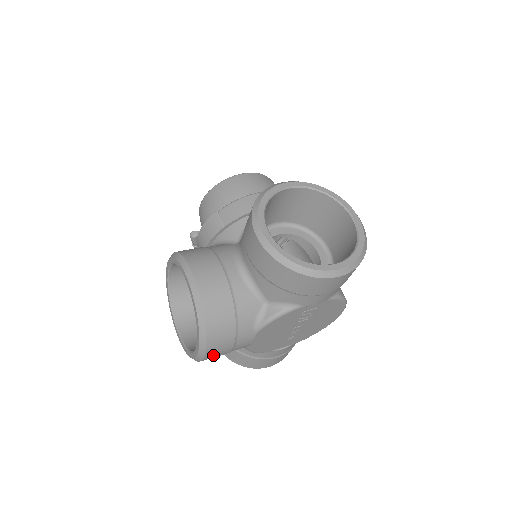
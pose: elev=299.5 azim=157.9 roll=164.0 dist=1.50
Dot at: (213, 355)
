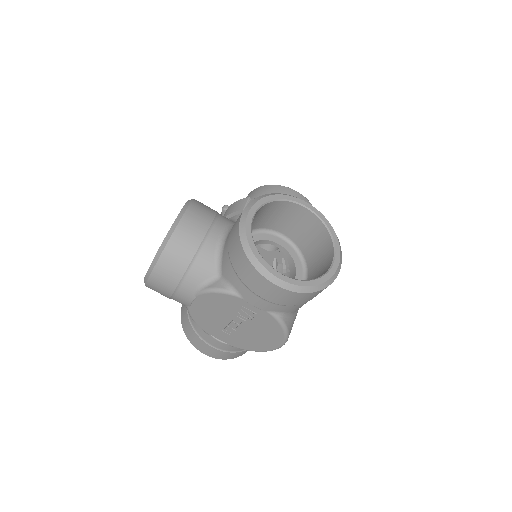
Dot at: (156, 286)
